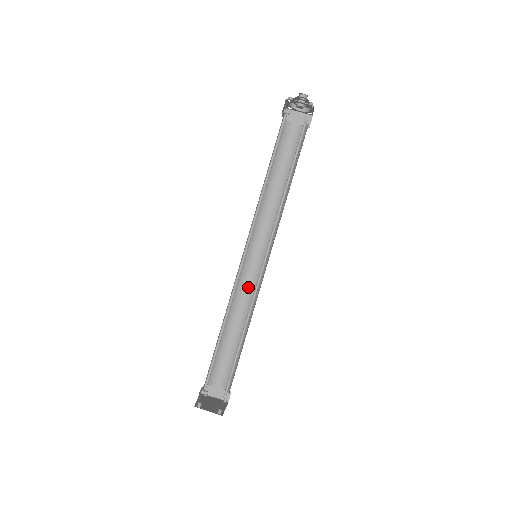
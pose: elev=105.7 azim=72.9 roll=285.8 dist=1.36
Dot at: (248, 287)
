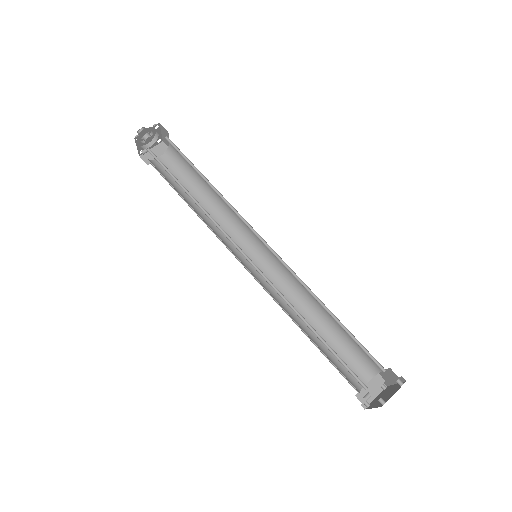
Dot at: (279, 288)
